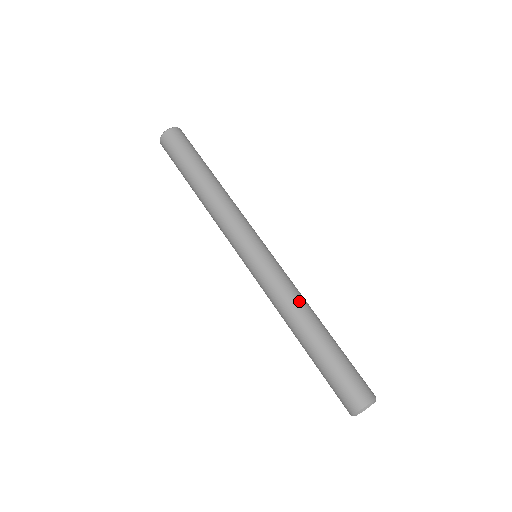
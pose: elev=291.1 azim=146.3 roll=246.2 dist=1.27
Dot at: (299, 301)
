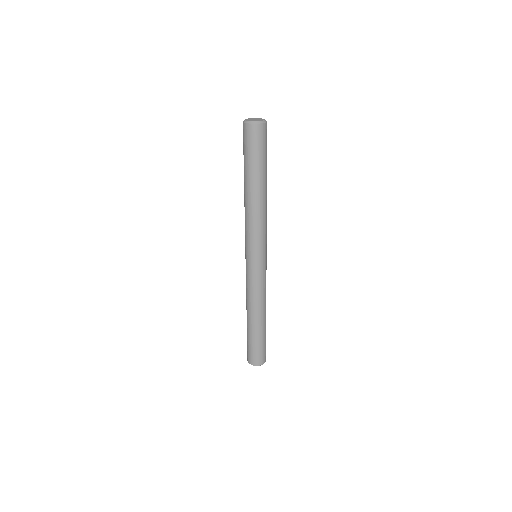
Dot at: (265, 300)
